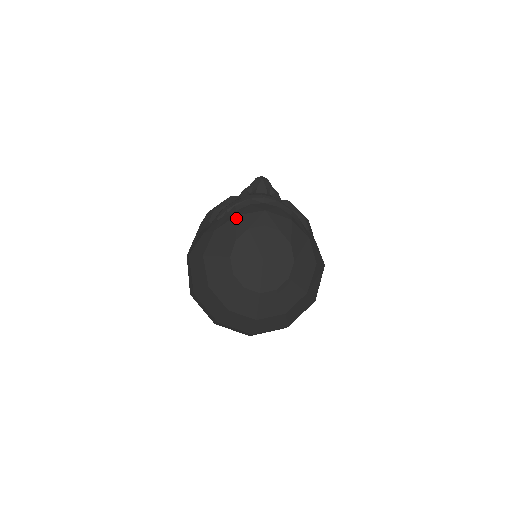
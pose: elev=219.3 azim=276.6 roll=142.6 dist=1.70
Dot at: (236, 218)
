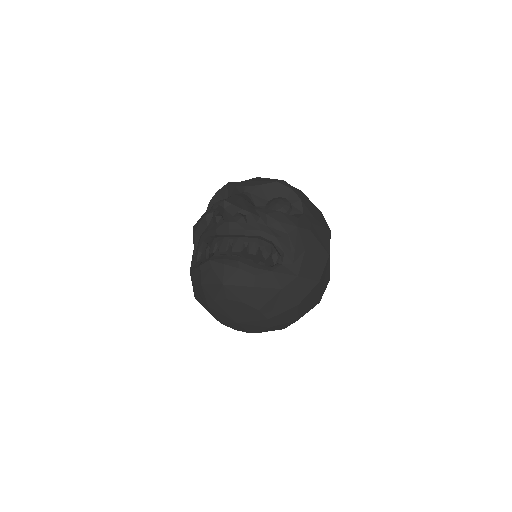
Dot at: (201, 287)
